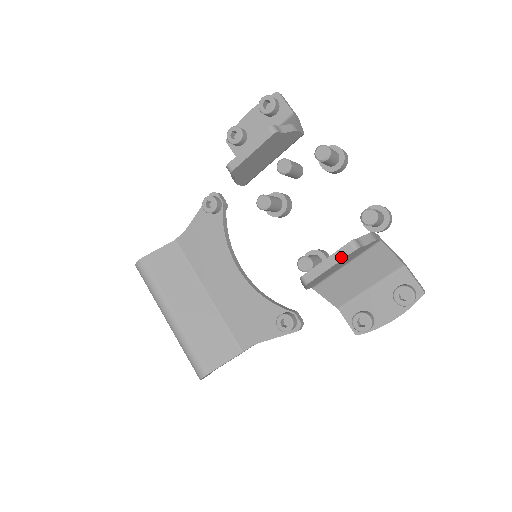
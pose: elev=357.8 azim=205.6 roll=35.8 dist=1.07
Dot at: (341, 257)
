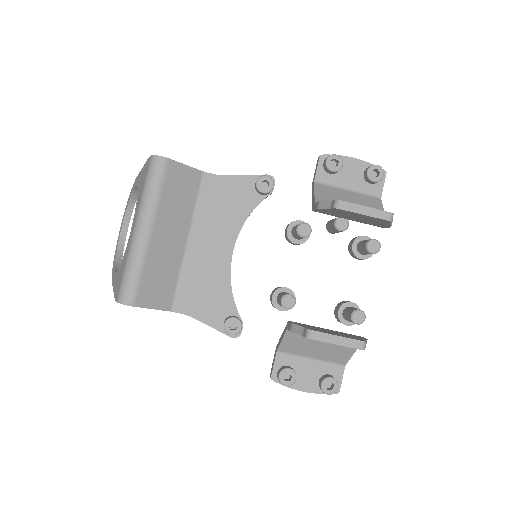
Dot at: (349, 345)
